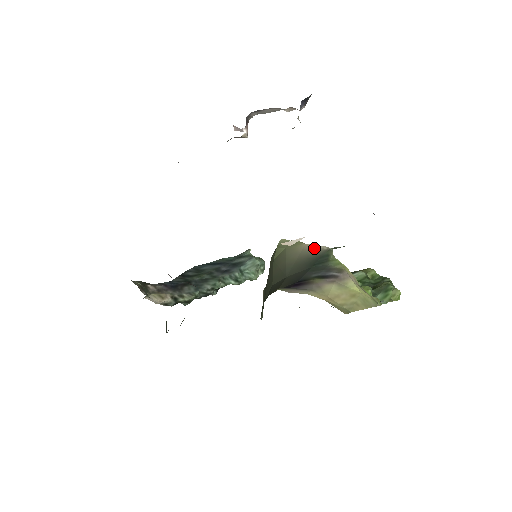
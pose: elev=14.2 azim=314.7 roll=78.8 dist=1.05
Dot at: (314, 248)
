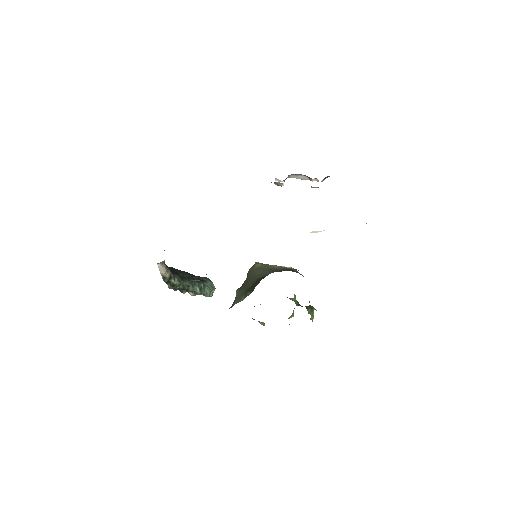
Dot at: (284, 267)
